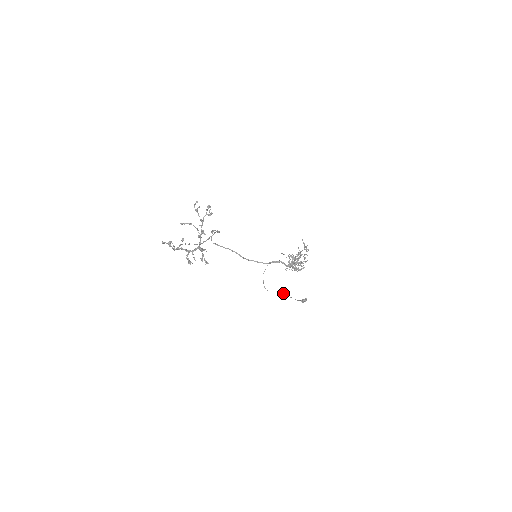
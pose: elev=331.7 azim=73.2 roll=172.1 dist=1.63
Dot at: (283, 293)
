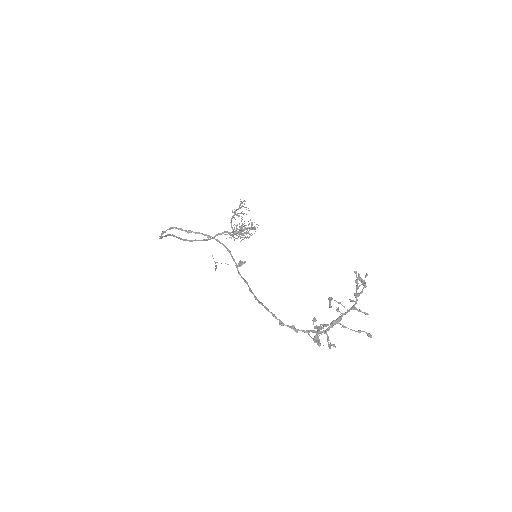
Dot at: (215, 262)
